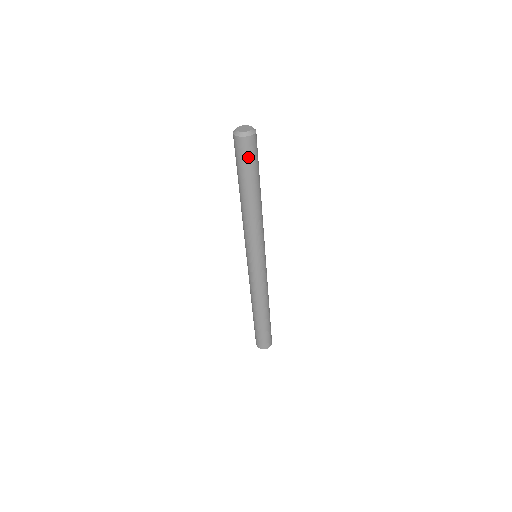
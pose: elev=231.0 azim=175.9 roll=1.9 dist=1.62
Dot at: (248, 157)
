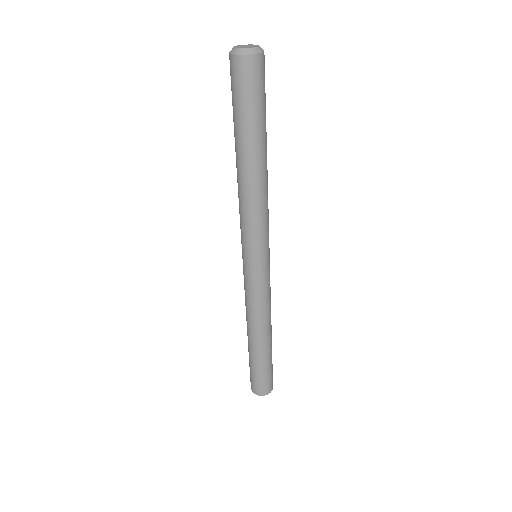
Dot at: (251, 90)
